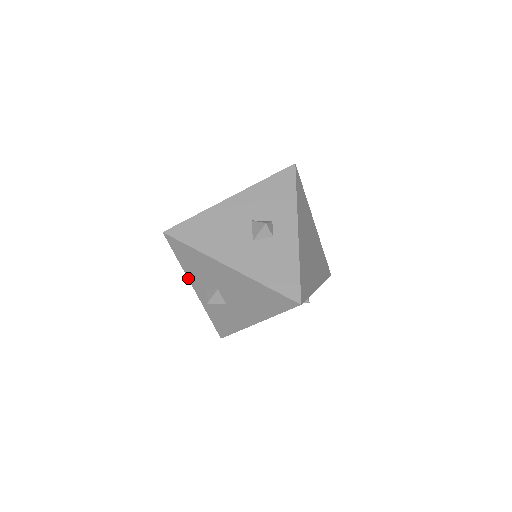
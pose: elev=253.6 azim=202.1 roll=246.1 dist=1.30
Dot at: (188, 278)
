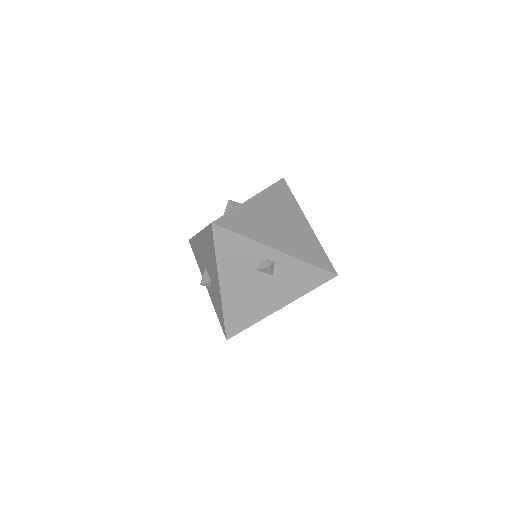
Dot at: (202, 276)
